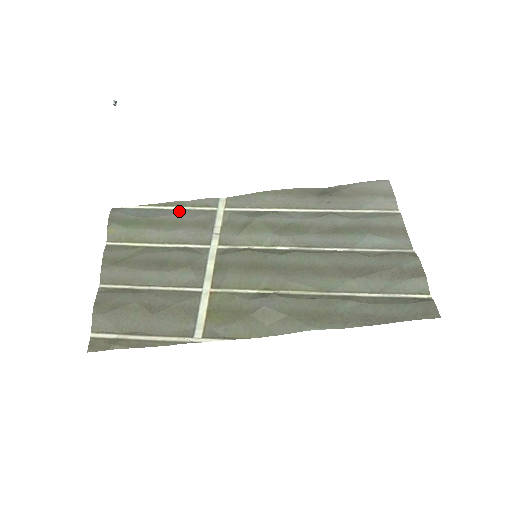
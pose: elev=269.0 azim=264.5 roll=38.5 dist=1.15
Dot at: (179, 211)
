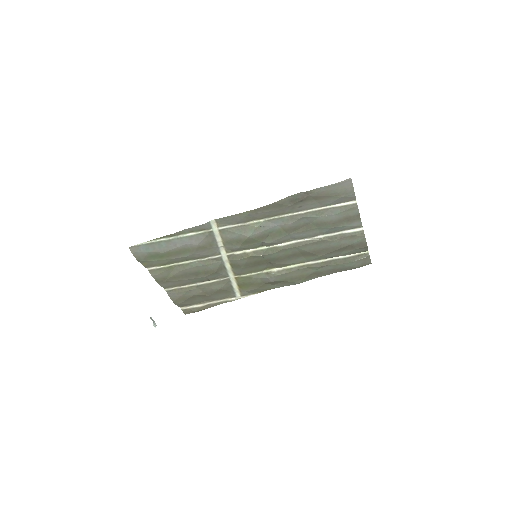
Dot at: (184, 240)
